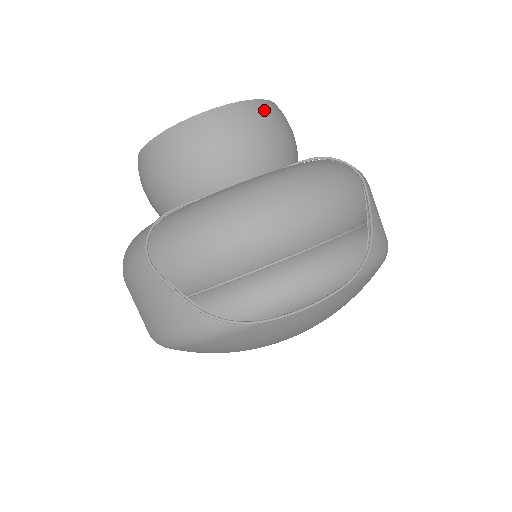
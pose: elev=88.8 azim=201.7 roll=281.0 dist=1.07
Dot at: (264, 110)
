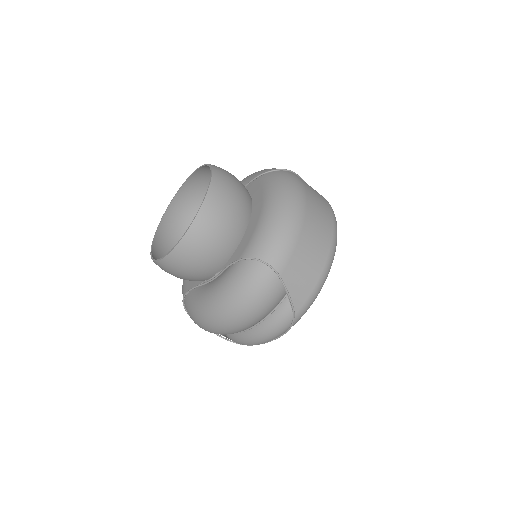
Dot at: (193, 241)
